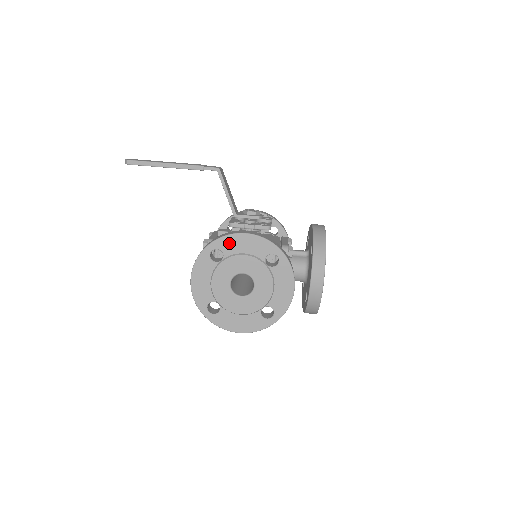
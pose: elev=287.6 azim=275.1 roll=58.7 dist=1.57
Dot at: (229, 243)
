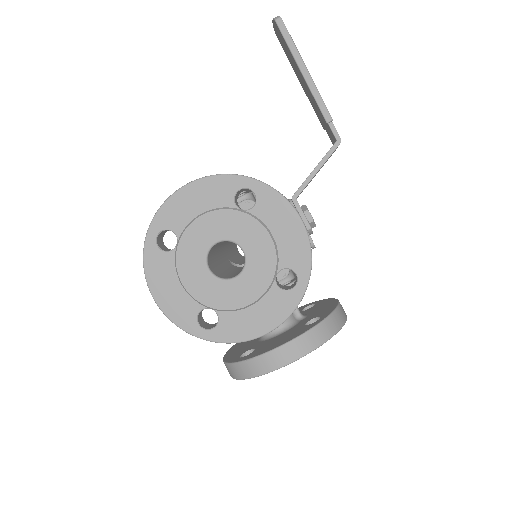
Dot at: (274, 205)
